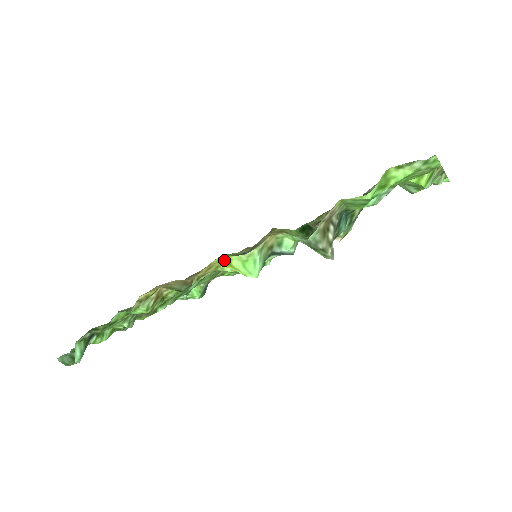
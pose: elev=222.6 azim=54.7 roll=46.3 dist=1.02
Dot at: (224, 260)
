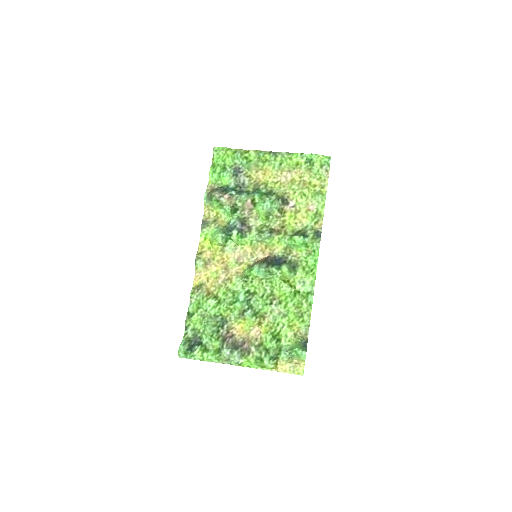
Dot at: (208, 242)
